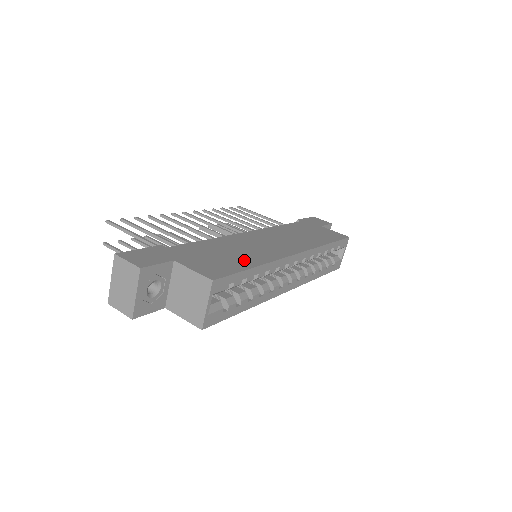
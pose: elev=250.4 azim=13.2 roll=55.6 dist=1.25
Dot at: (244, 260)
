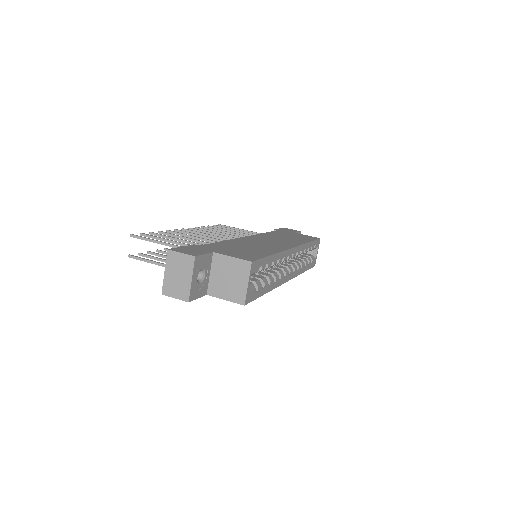
Dot at: (261, 251)
